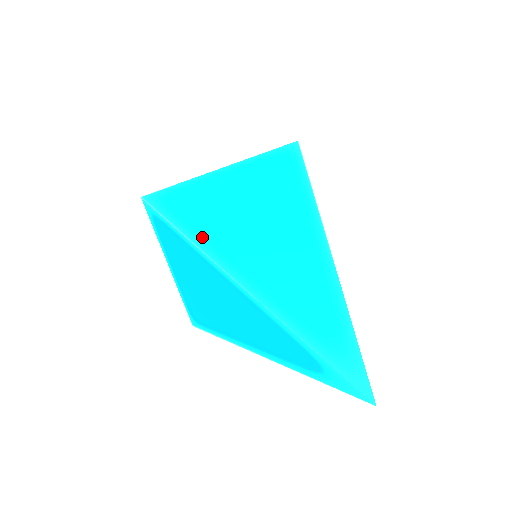
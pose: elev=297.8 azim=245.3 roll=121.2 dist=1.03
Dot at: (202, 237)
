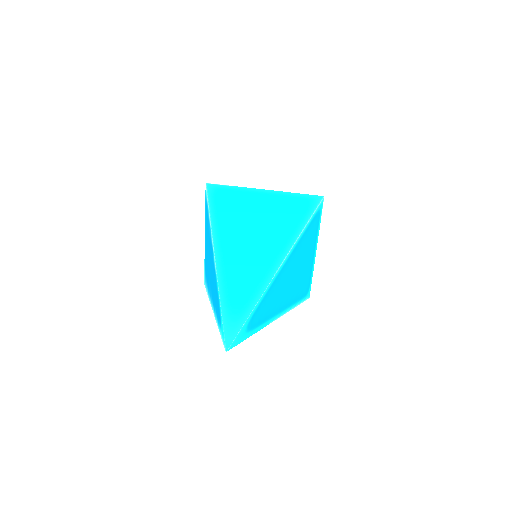
Dot at: (218, 221)
